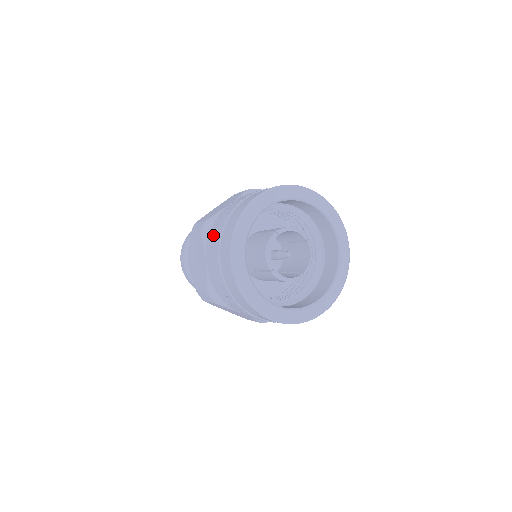
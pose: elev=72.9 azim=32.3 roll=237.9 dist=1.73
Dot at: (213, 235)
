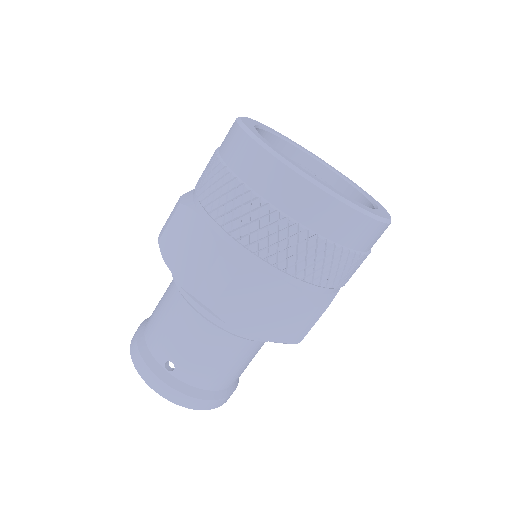
Dot at: (202, 181)
